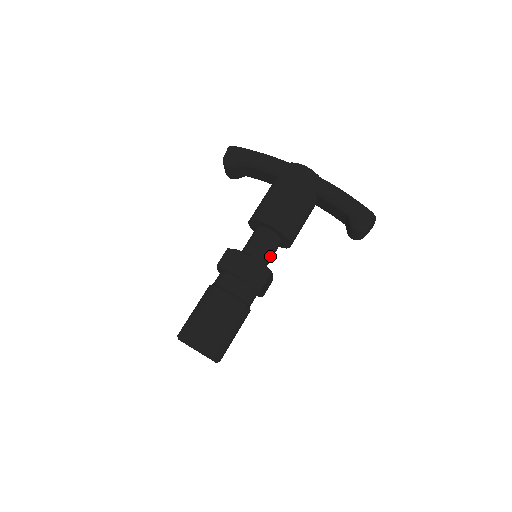
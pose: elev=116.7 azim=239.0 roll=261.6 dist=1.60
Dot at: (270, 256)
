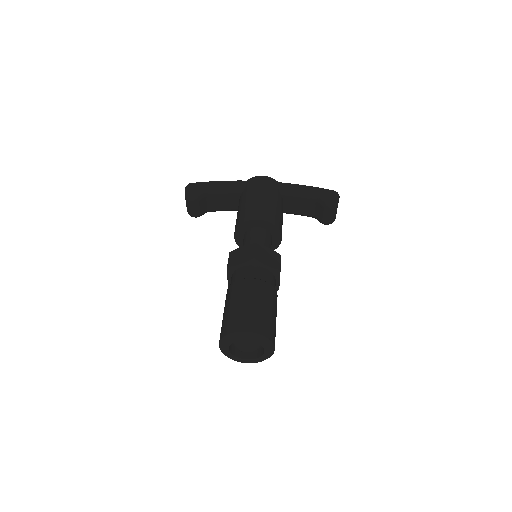
Dot at: occluded
